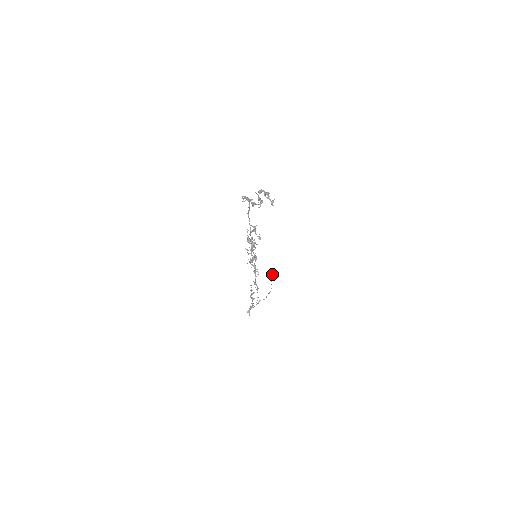
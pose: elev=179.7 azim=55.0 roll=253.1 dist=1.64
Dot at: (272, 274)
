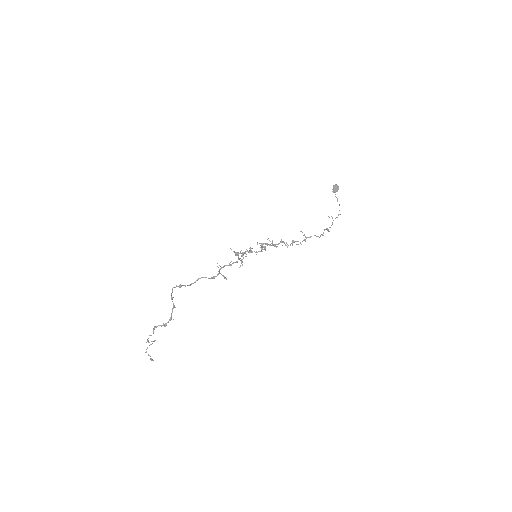
Dot at: (333, 191)
